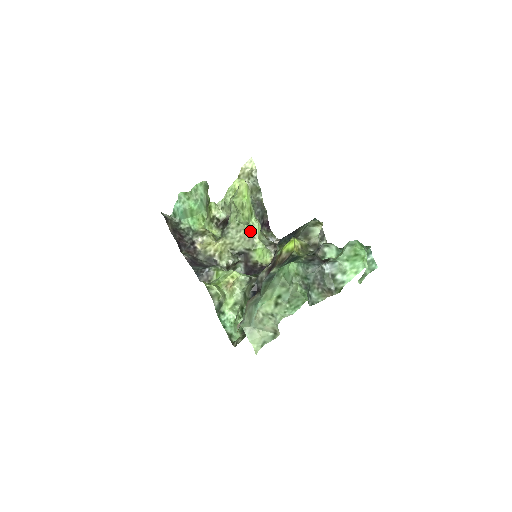
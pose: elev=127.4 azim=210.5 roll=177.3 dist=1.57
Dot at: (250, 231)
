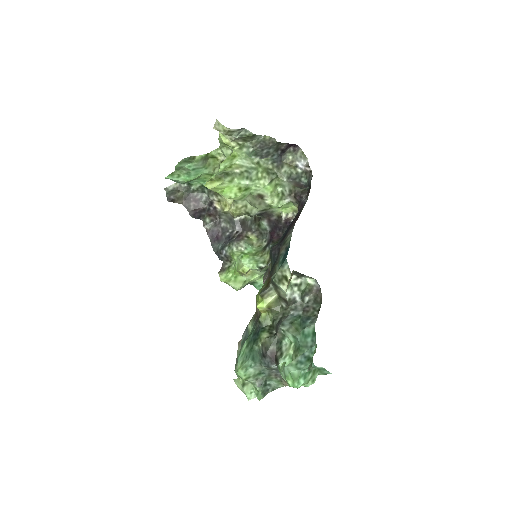
Dot at: (256, 196)
